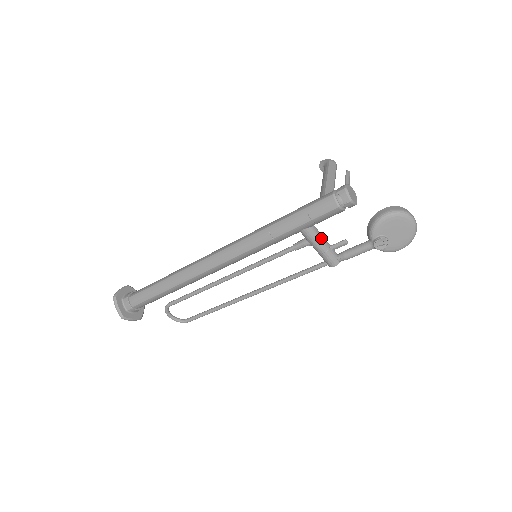
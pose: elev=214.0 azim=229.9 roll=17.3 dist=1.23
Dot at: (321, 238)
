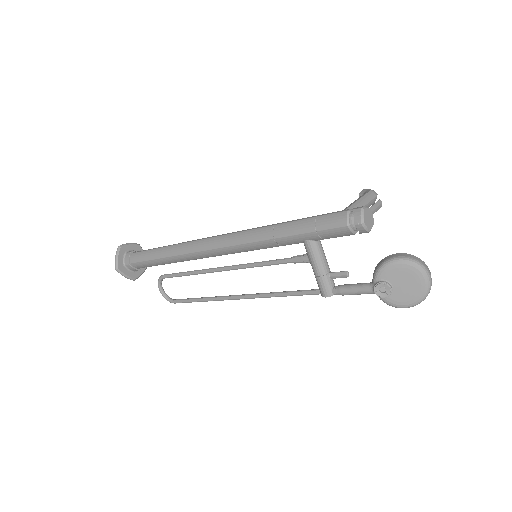
Dot at: (322, 259)
